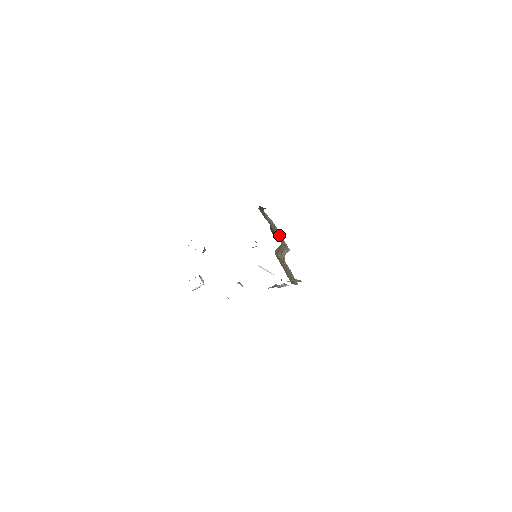
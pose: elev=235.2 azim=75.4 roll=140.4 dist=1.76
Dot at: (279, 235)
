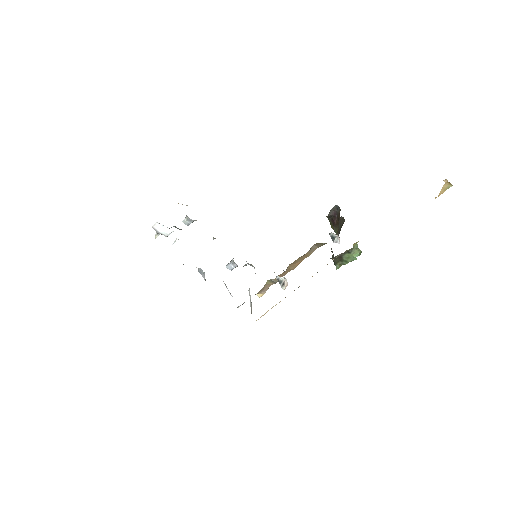
Dot at: occluded
